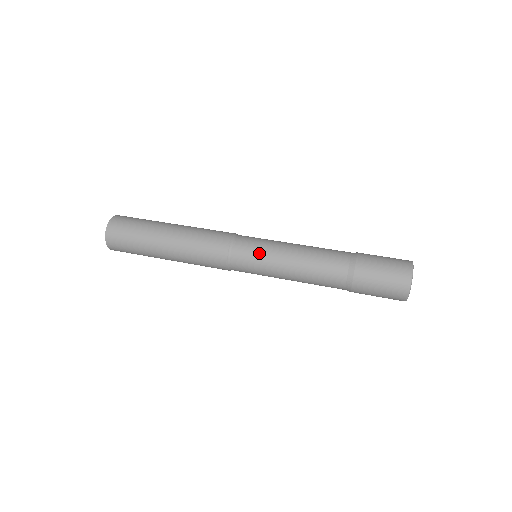
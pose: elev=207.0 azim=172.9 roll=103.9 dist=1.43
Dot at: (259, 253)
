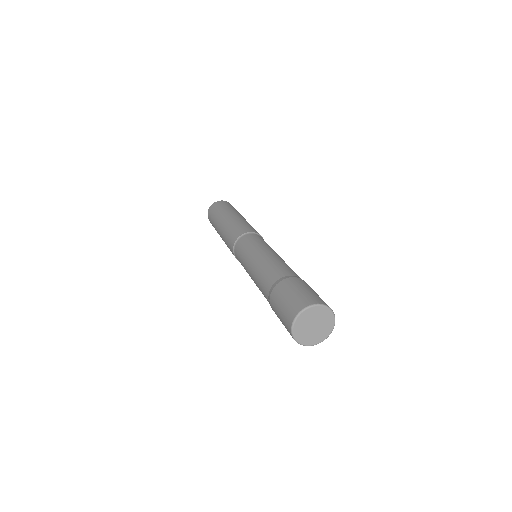
Dot at: (250, 245)
